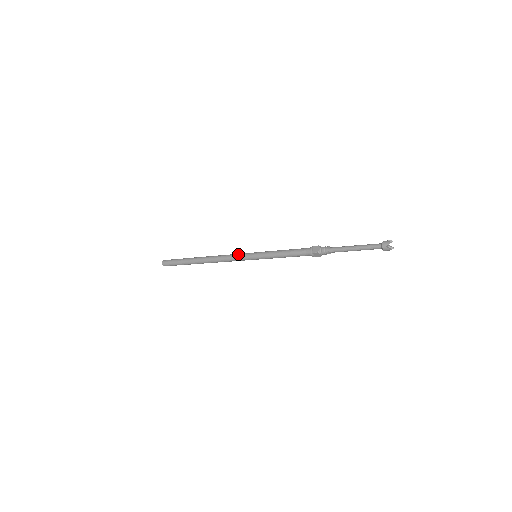
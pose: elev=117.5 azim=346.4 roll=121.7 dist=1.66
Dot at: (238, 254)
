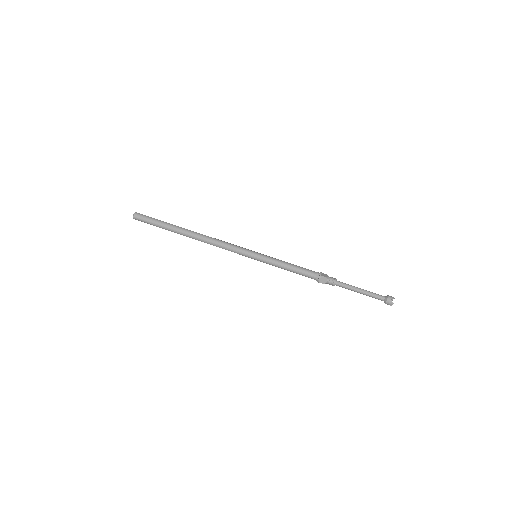
Dot at: (236, 249)
